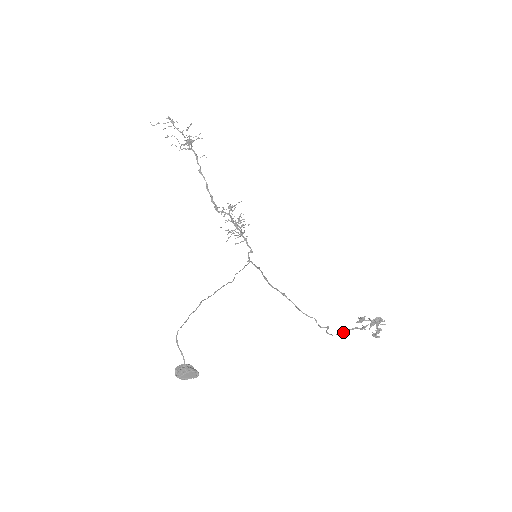
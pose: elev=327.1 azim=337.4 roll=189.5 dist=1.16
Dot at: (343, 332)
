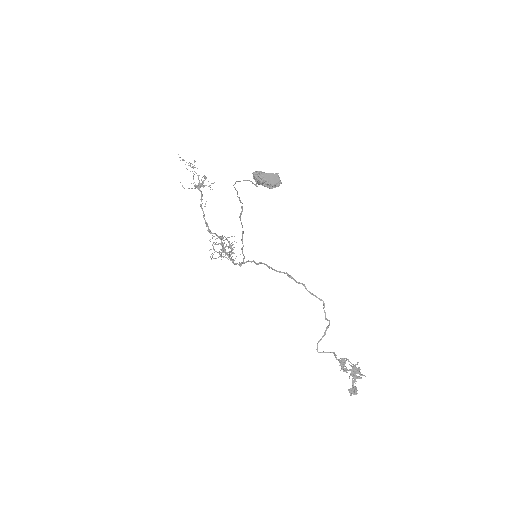
Dot at: (334, 353)
